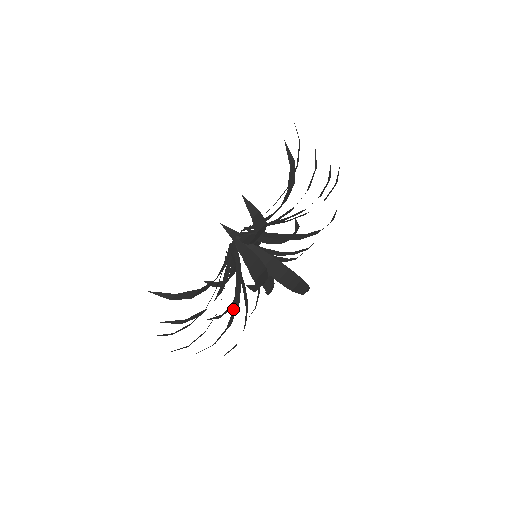
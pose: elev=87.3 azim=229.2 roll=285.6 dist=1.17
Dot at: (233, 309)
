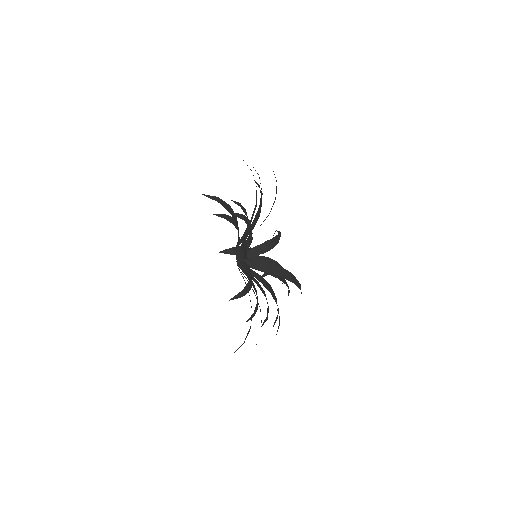
Dot at: occluded
